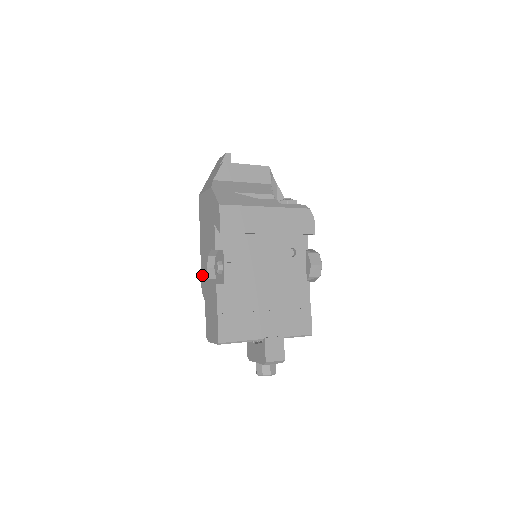
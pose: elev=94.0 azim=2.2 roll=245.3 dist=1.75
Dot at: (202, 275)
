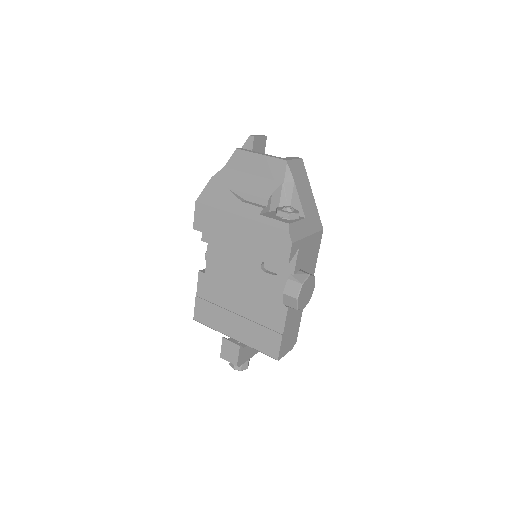
Dot at: occluded
